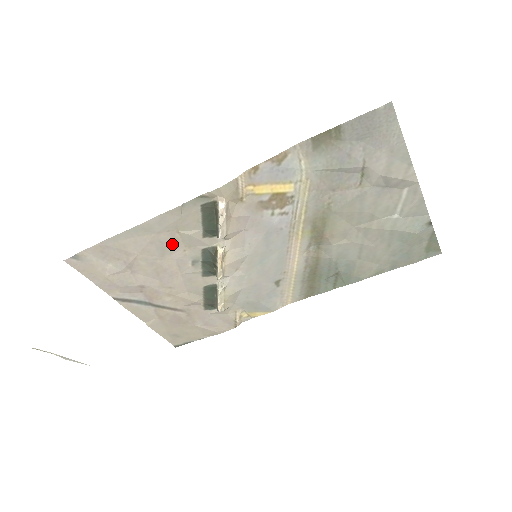
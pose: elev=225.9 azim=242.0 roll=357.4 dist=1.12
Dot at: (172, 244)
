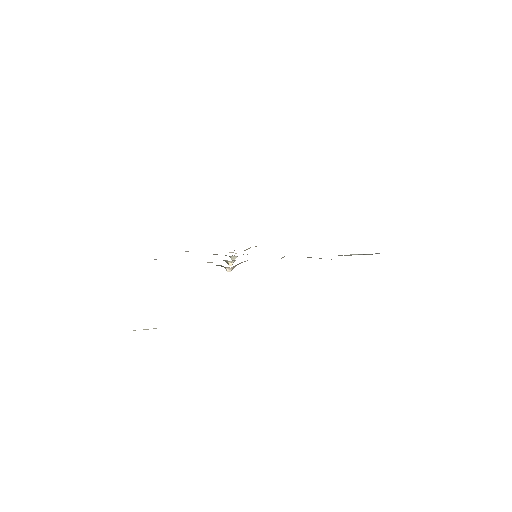
Dot at: occluded
